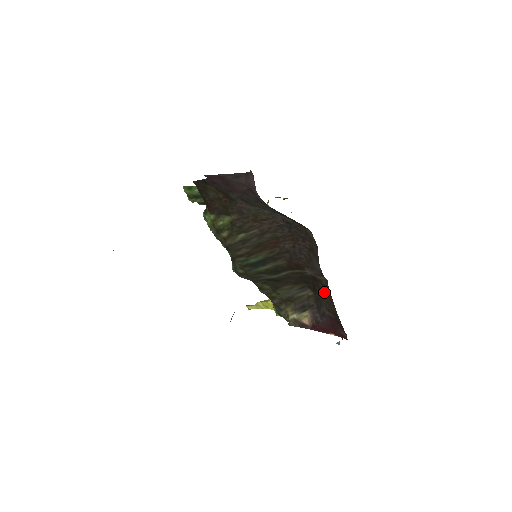
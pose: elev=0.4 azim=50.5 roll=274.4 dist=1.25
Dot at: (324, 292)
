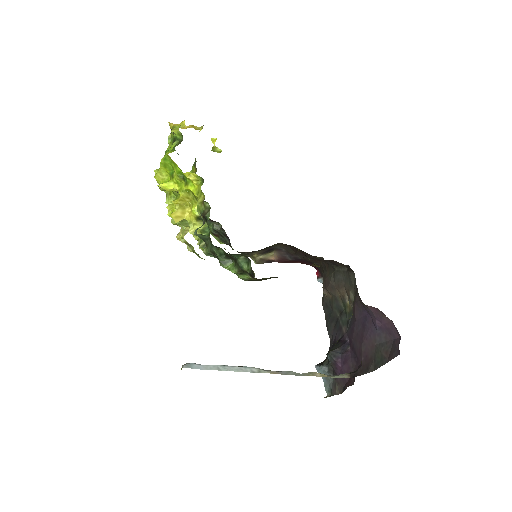
Dot at: (310, 257)
